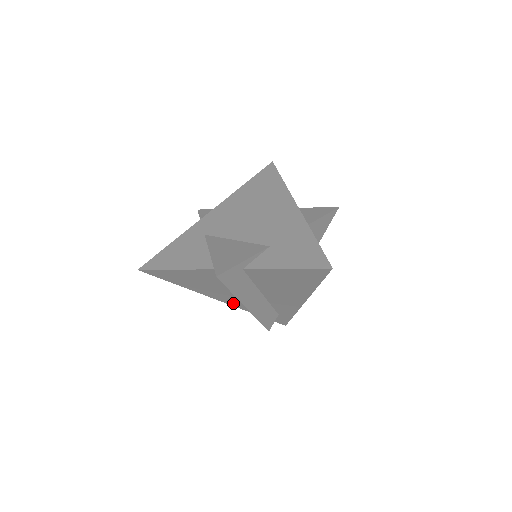
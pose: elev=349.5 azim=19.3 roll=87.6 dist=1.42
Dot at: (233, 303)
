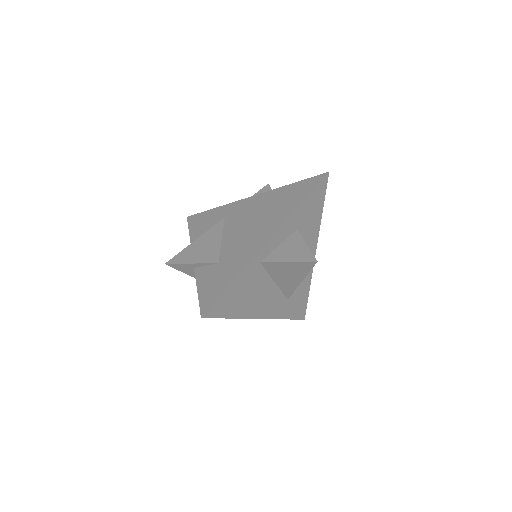
Dot at: occluded
